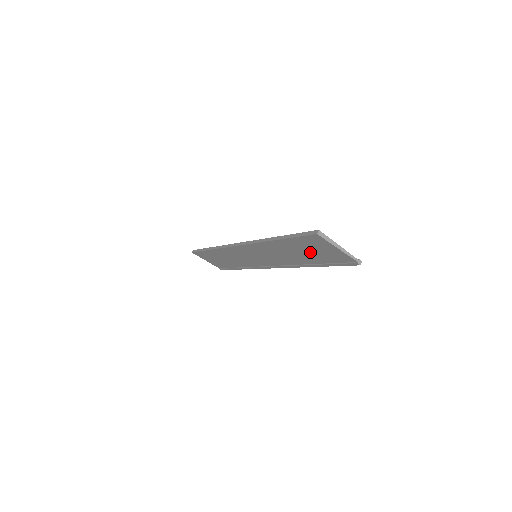
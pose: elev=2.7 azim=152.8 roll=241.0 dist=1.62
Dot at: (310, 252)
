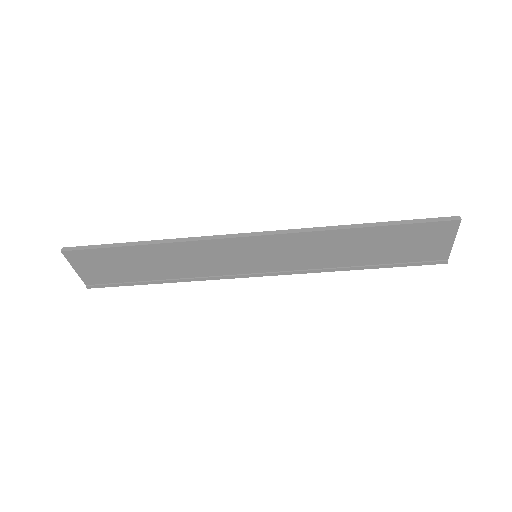
Dot at: (396, 247)
